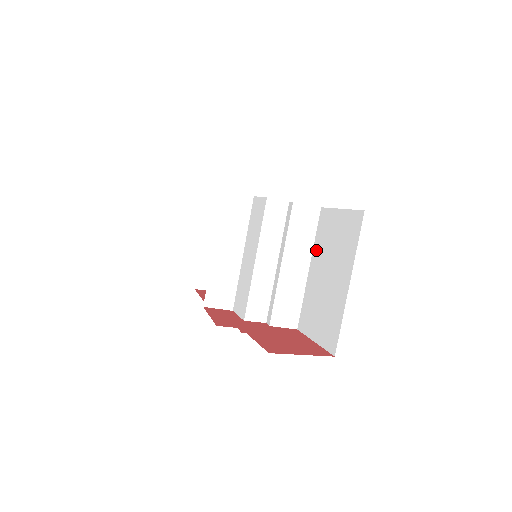
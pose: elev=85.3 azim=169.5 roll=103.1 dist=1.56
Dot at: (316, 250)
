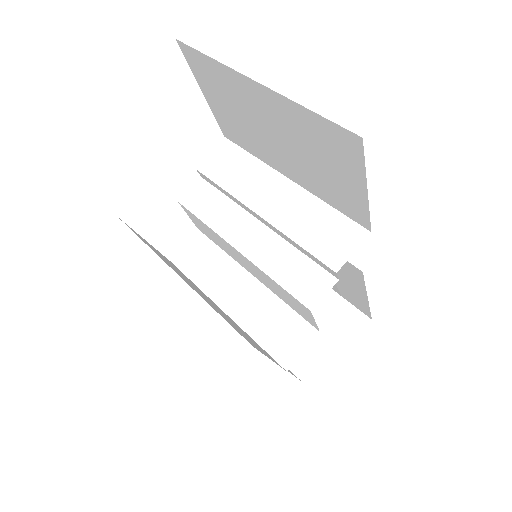
Dot at: (263, 157)
